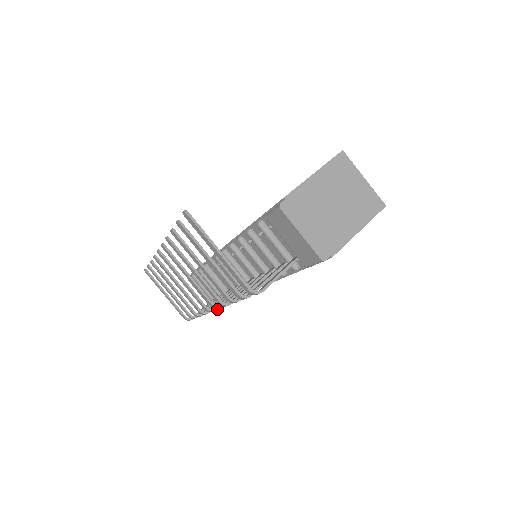
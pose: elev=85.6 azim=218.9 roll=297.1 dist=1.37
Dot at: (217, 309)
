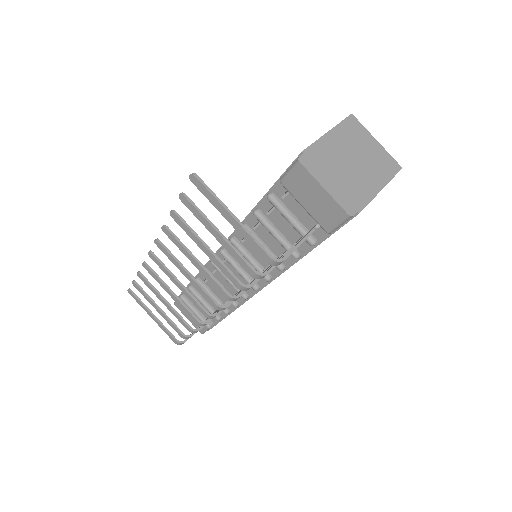
Dot at: (221, 310)
